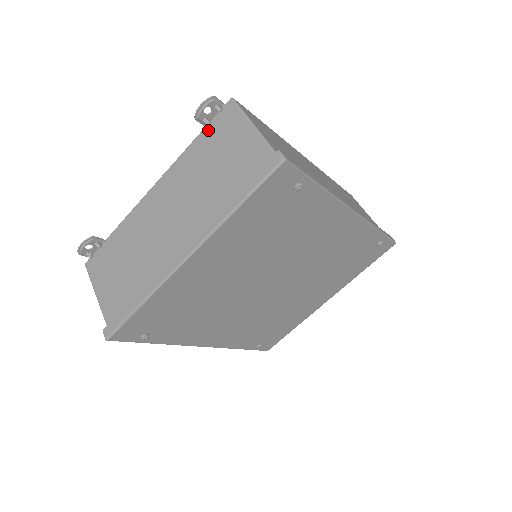
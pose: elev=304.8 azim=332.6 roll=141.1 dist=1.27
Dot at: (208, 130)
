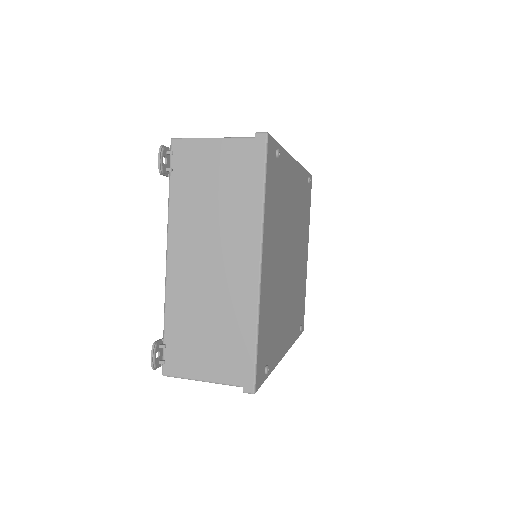
Dot at: (175, 175)
